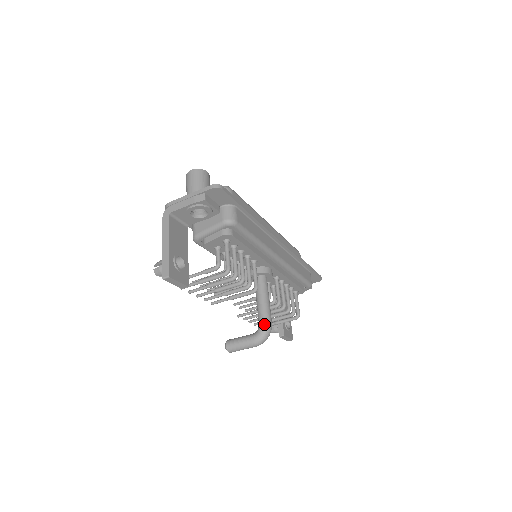
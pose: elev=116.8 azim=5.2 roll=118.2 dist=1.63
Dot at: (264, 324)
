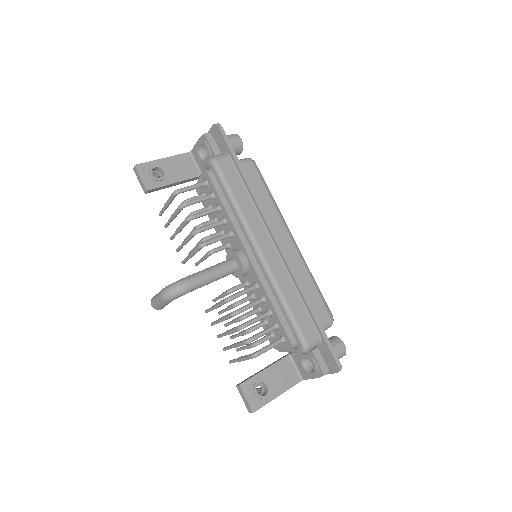
Dot at: (181, 279)
